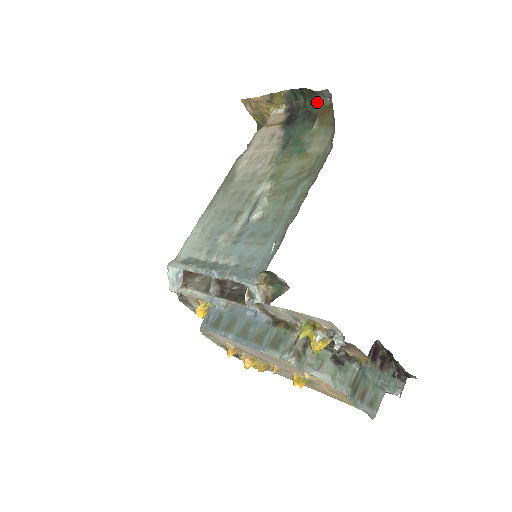
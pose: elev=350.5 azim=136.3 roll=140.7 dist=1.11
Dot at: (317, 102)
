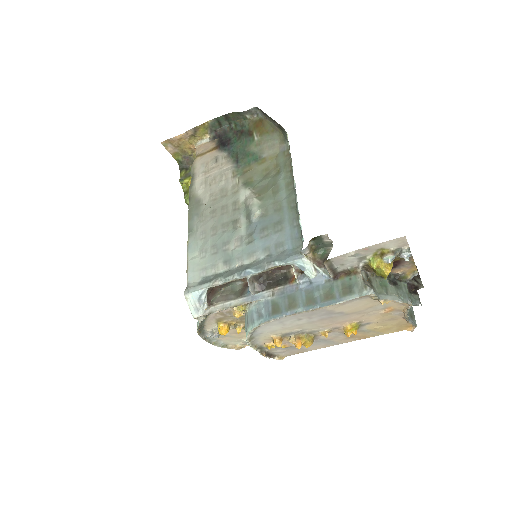
Dot at: (244, 121)
